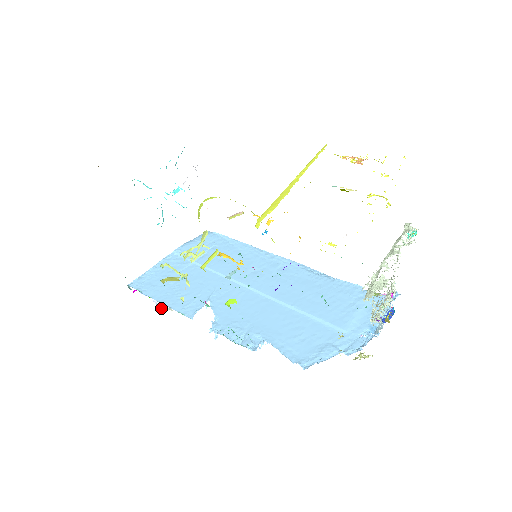
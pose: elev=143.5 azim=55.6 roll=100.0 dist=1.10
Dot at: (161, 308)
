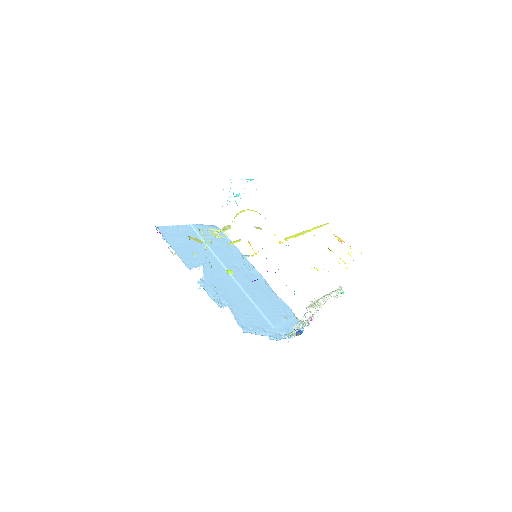
Dot at: occluded
